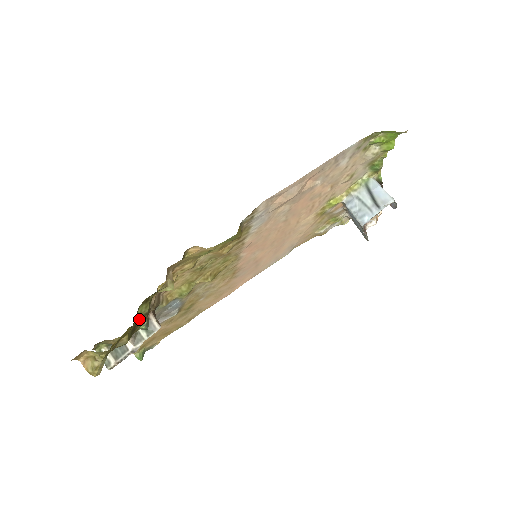
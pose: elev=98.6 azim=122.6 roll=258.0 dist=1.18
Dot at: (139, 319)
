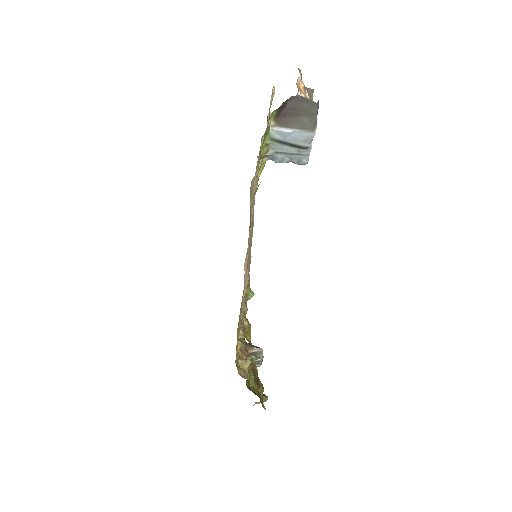
Dot at: (254, 380)
